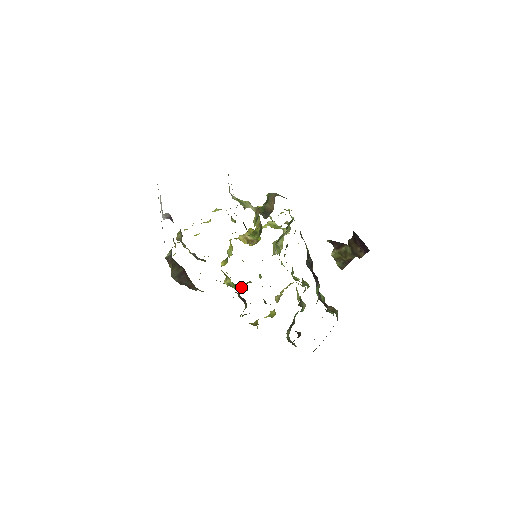
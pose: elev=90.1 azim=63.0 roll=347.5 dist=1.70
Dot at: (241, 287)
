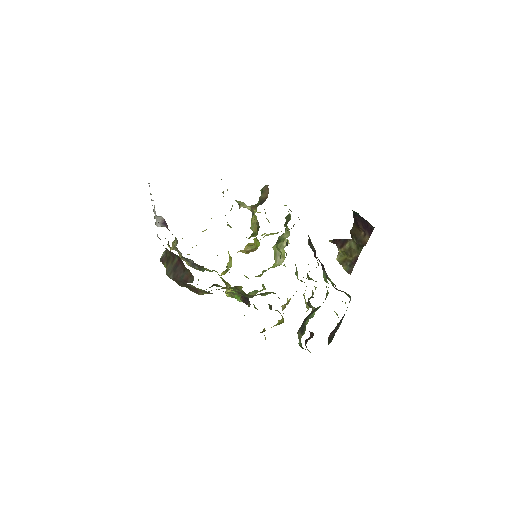
Dot at: (243, 291)
